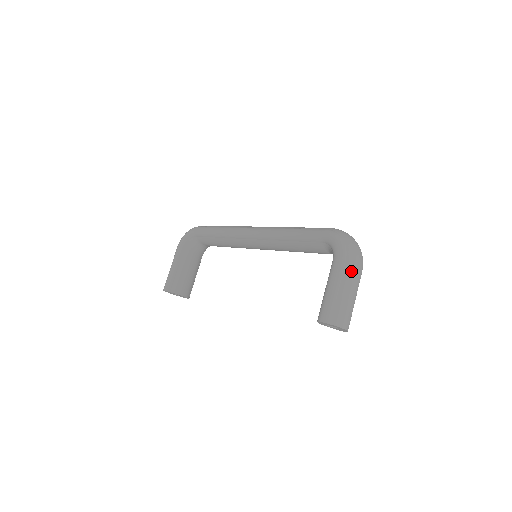
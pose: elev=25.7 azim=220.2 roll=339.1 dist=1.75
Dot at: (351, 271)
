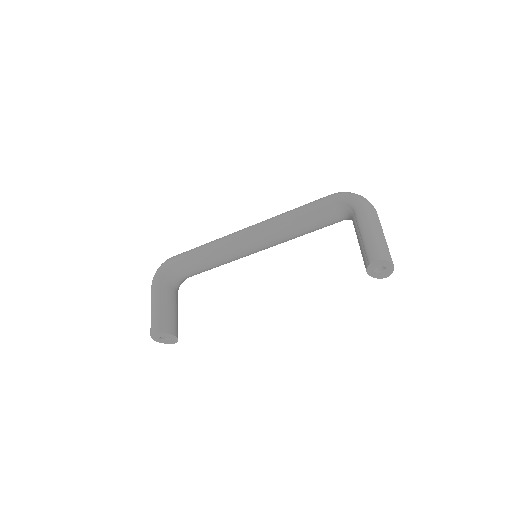
Dot at: (375, 215)
